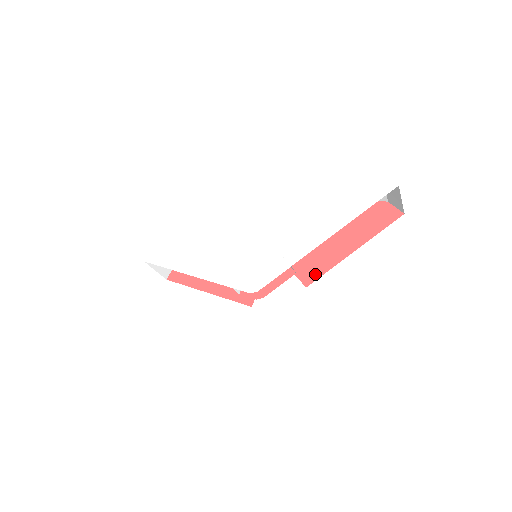
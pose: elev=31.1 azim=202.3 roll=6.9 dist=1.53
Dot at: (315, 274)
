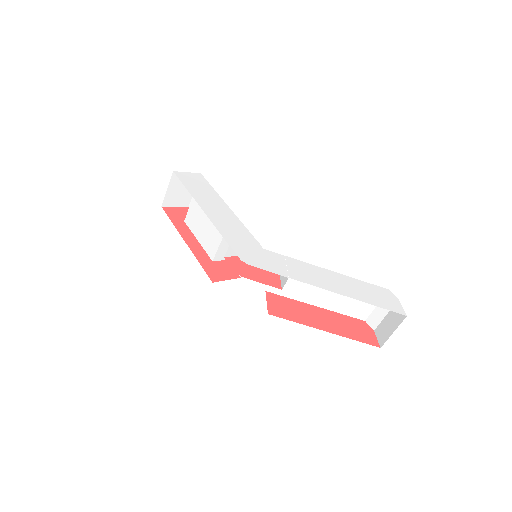
Dot at: (283, 314)
